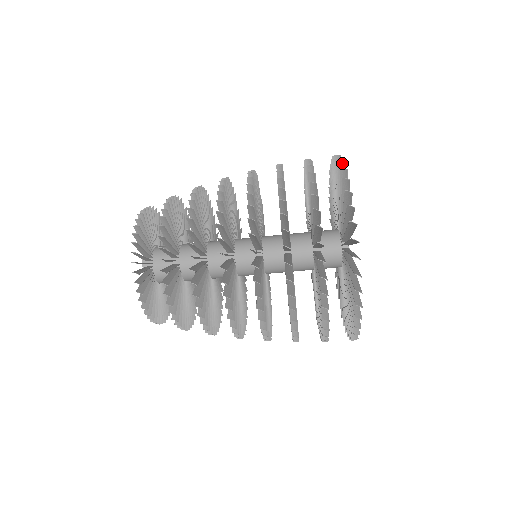
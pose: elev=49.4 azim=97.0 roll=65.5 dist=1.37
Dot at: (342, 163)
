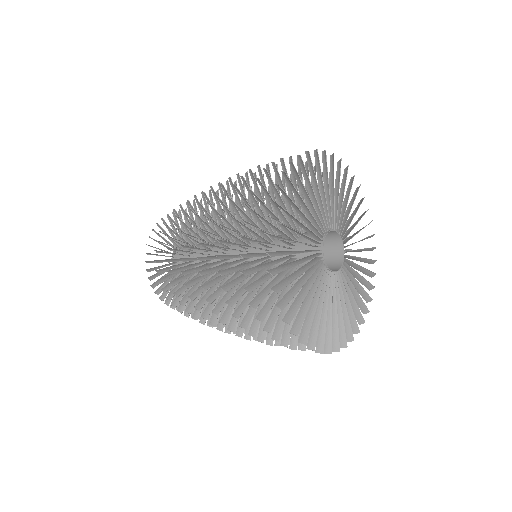
Dot at: (279, 186)
